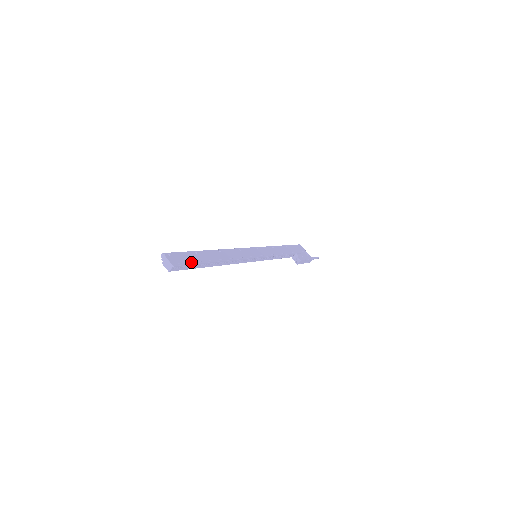
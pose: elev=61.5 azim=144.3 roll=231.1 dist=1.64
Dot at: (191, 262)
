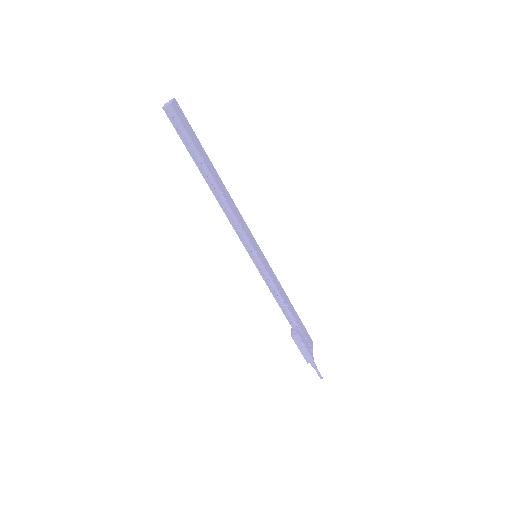
Dot at: (189, 134)
